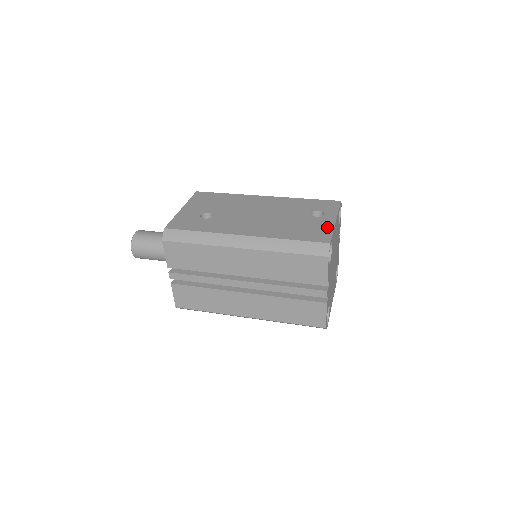
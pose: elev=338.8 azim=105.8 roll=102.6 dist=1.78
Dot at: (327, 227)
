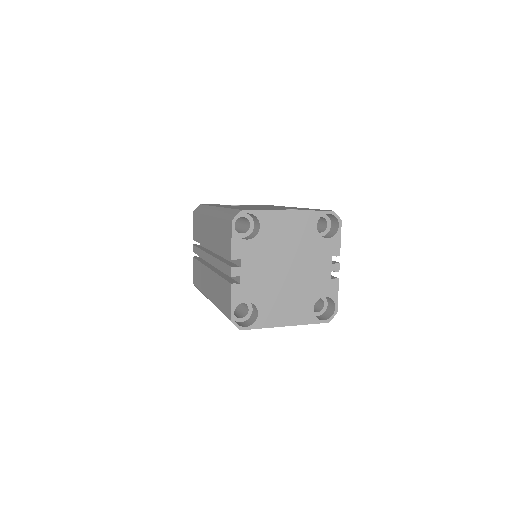
Dot at: occluded
